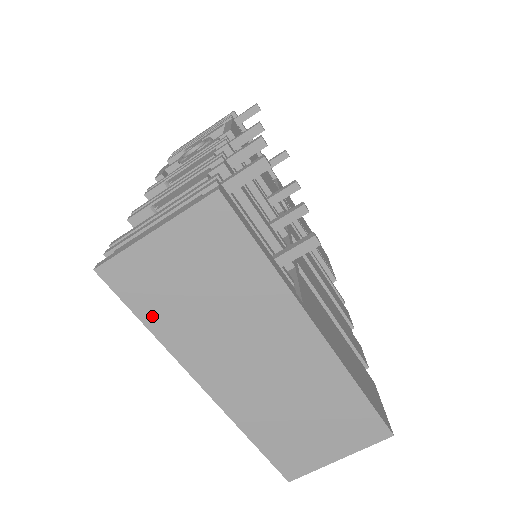
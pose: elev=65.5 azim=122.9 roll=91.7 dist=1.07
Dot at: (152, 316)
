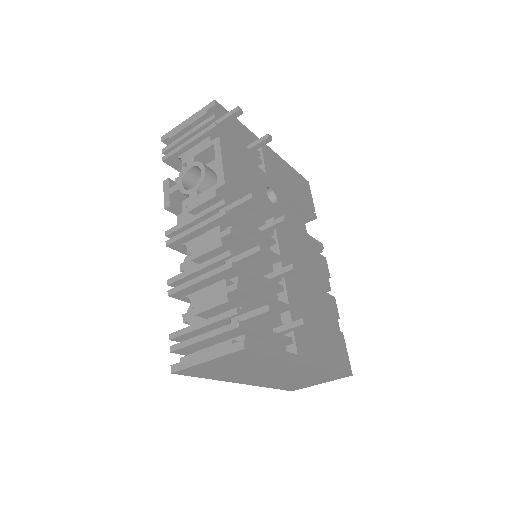
Dot at: (208, 376)
